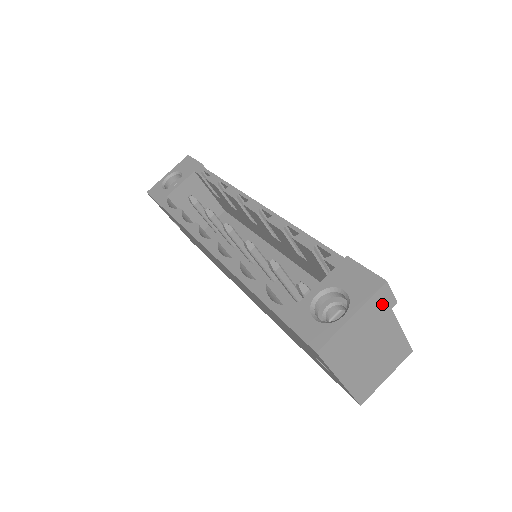
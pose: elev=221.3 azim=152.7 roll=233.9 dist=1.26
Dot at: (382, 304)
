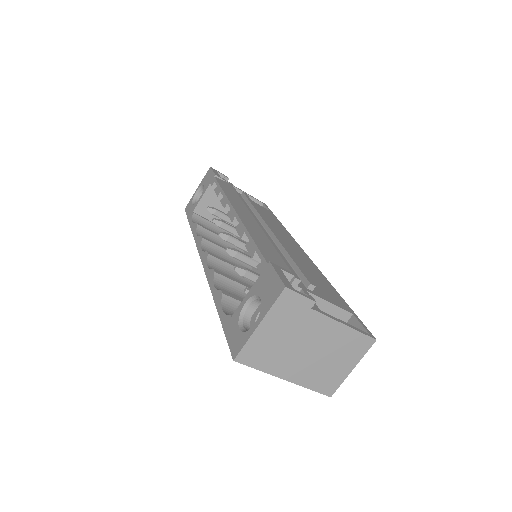
Dot at: (294, 307)
